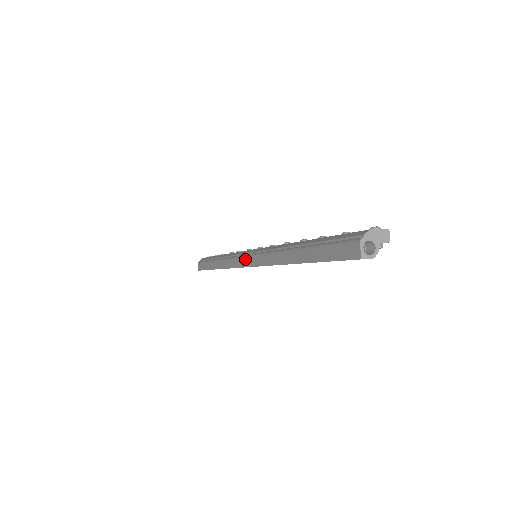
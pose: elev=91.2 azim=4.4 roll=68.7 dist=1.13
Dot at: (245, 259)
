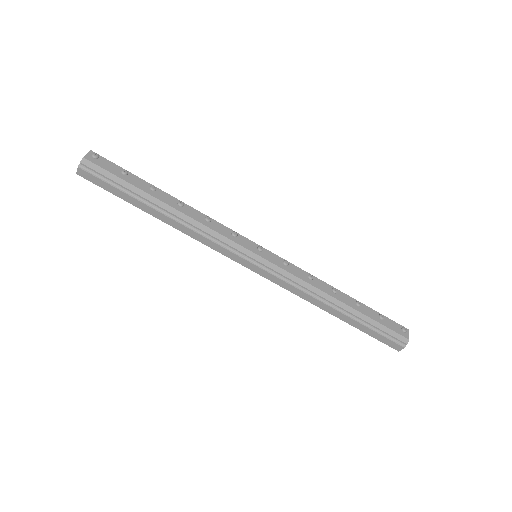
Dot at: (252, 265)
